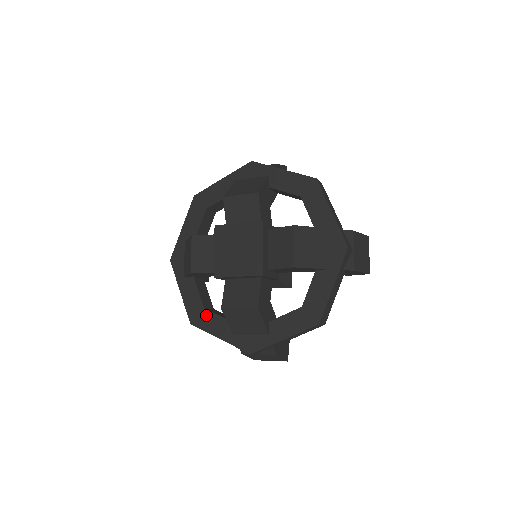
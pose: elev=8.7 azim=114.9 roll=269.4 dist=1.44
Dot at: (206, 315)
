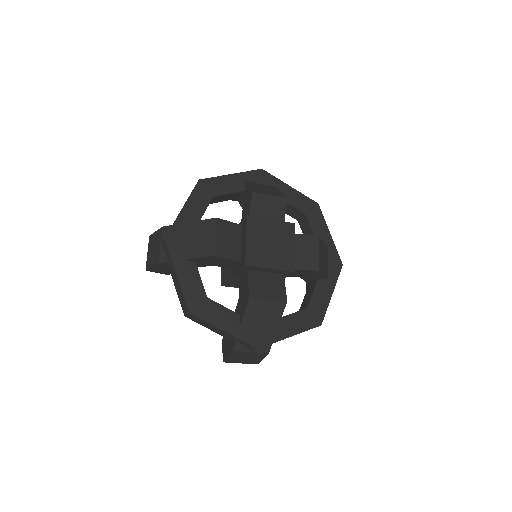
Dot at: (209, 305)
